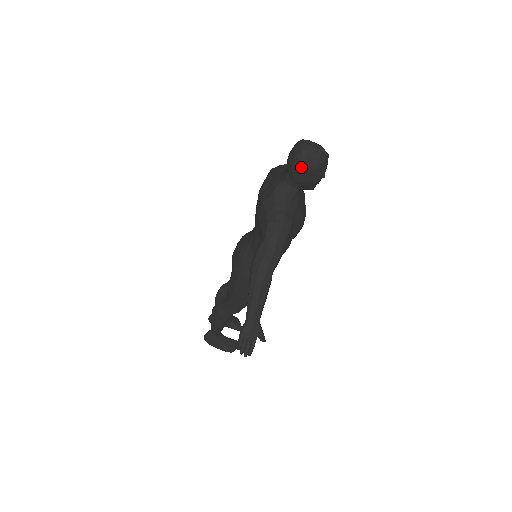
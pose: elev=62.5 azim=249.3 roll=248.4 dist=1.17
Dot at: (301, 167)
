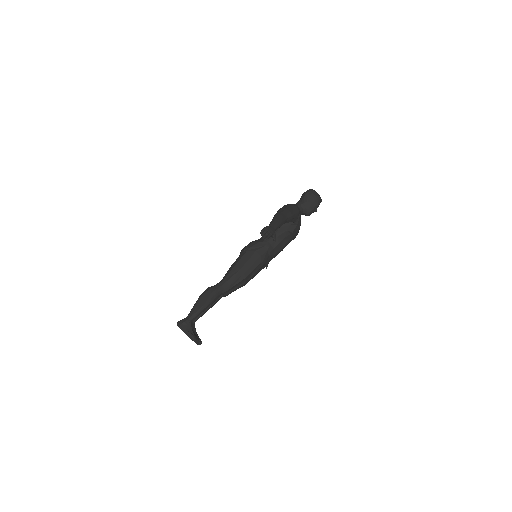
Dot at: (310, 194)
